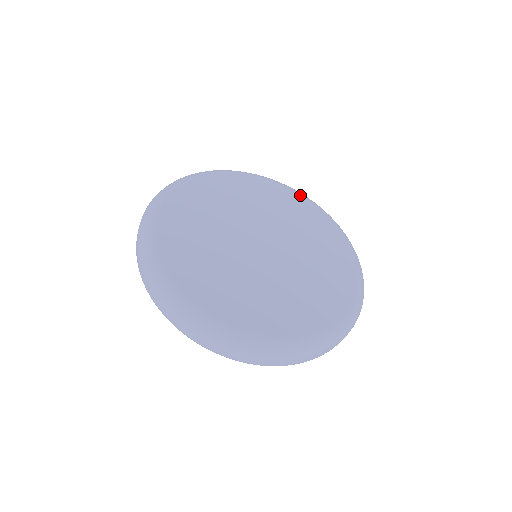
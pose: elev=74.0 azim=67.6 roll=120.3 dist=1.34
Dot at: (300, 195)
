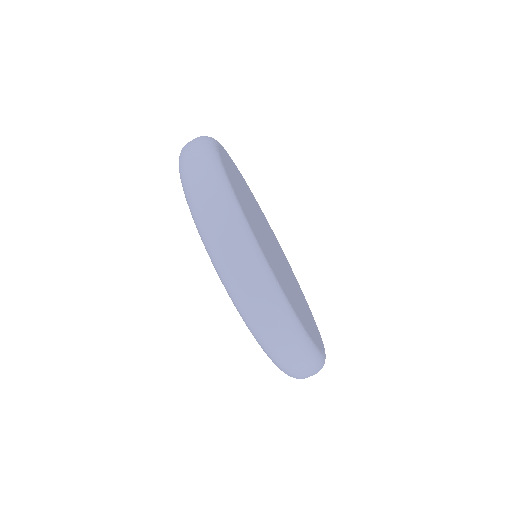
Dot at: occluded
